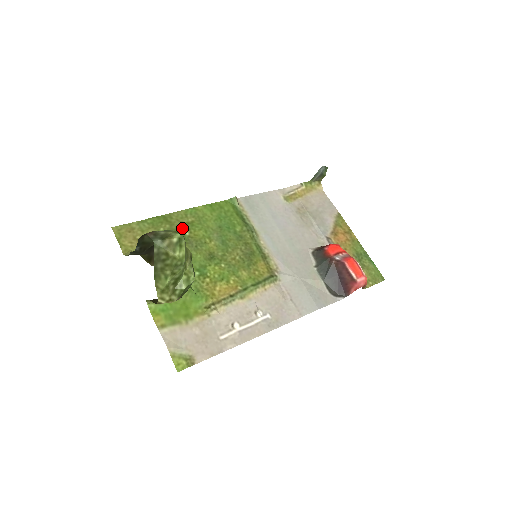
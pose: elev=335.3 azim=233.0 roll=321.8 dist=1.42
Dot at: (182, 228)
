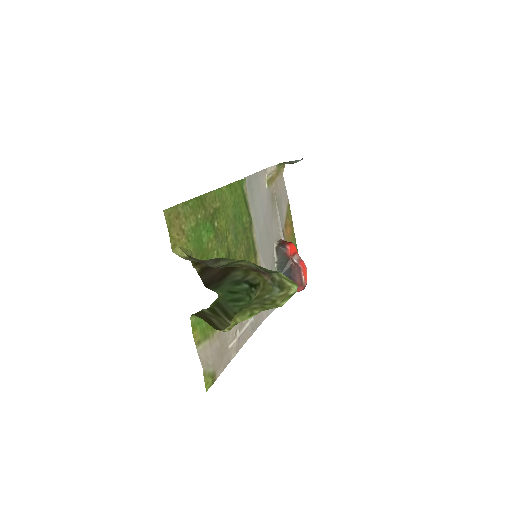
Dot at: (213, 216)
